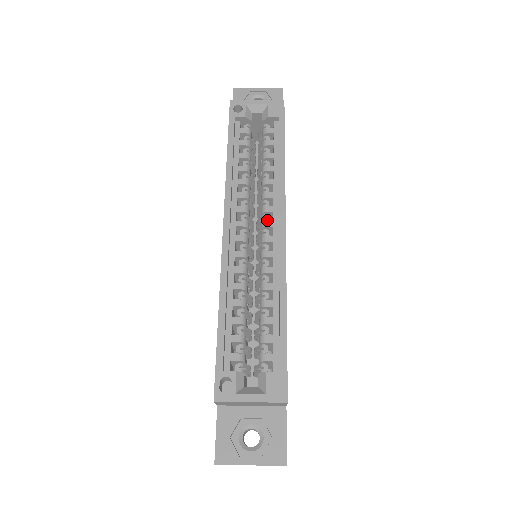
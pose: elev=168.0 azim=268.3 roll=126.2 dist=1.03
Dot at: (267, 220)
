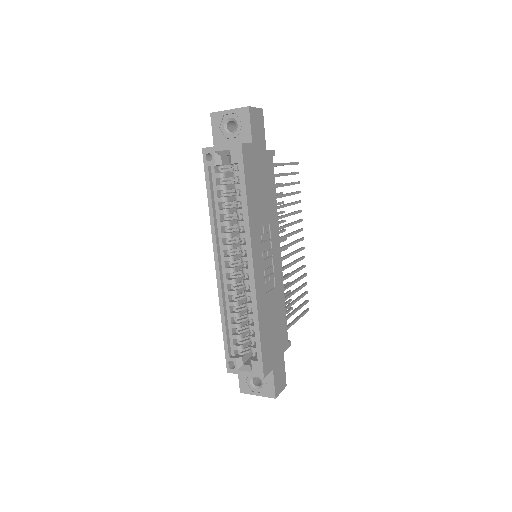
Dot at: (244, 255)
